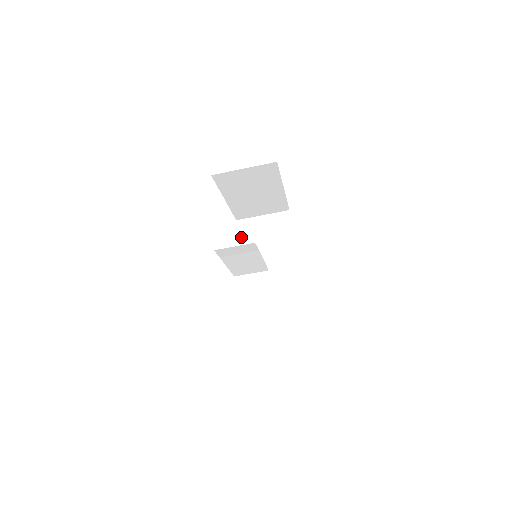
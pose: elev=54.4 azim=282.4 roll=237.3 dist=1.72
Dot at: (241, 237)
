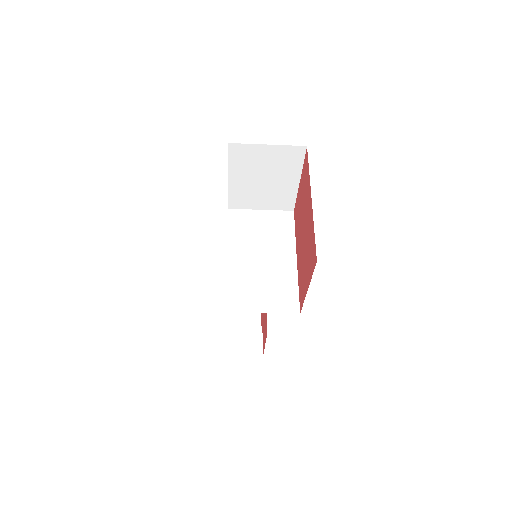
Dot at: (232, 163)
